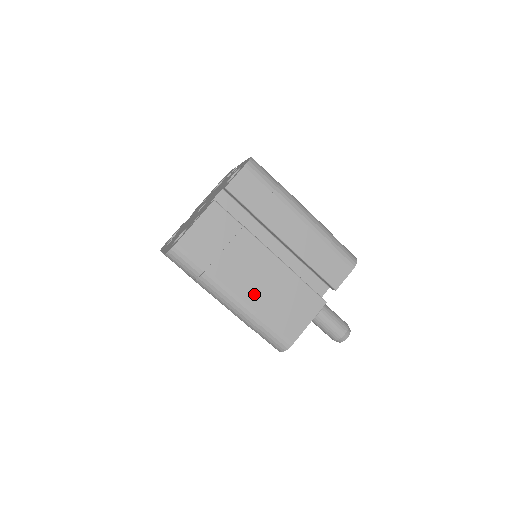
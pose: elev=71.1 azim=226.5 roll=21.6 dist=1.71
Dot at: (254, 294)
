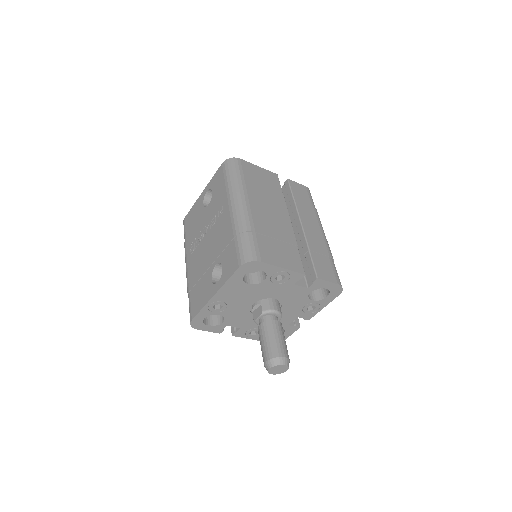
Dot at: (261, 216)
